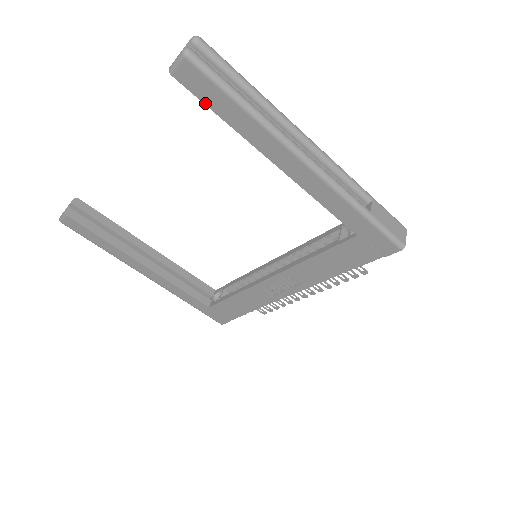
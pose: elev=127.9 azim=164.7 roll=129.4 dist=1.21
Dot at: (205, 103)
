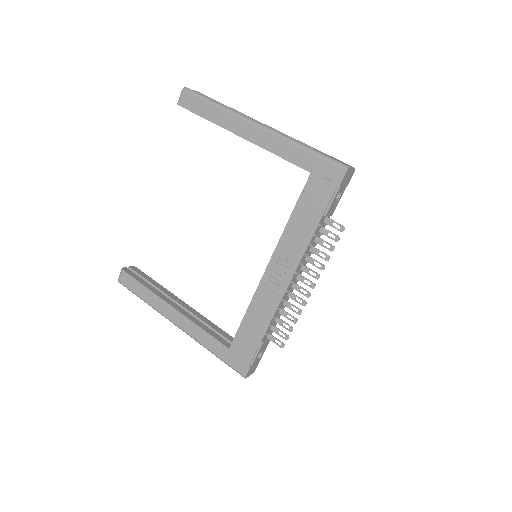
Dot at: (196, 113)
